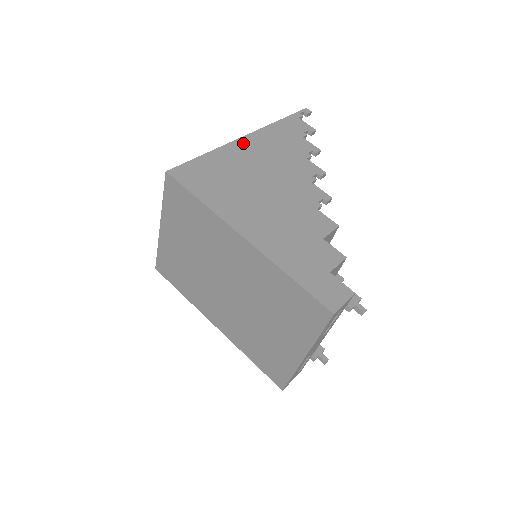
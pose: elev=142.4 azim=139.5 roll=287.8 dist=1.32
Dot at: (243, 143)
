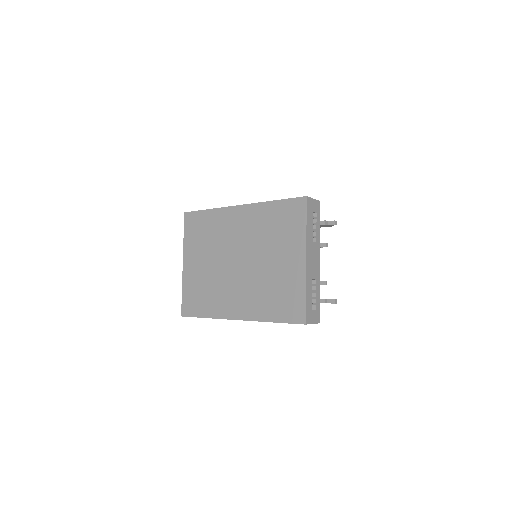
Dot at: occluded
